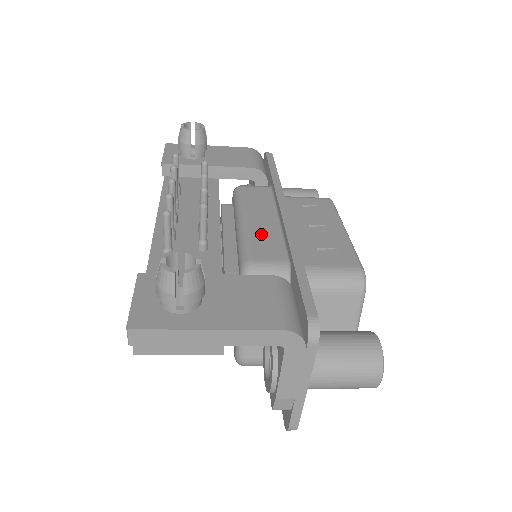
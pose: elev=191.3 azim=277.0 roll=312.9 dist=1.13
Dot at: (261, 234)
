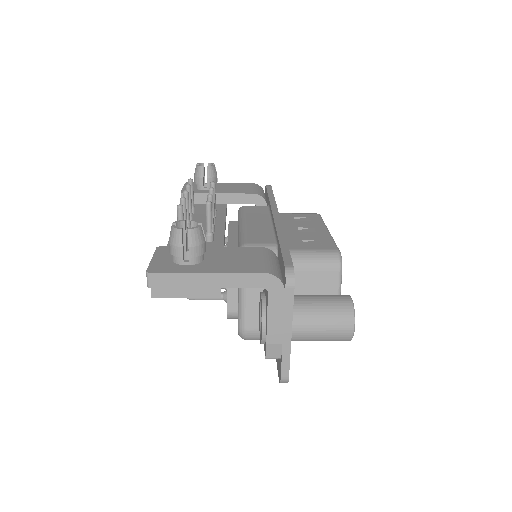
Dot at: (256, 230)
